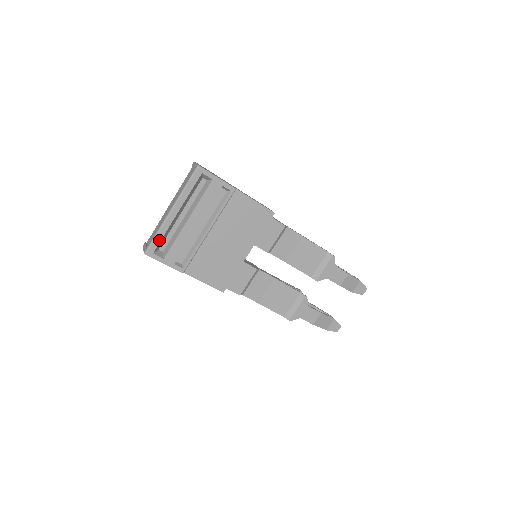
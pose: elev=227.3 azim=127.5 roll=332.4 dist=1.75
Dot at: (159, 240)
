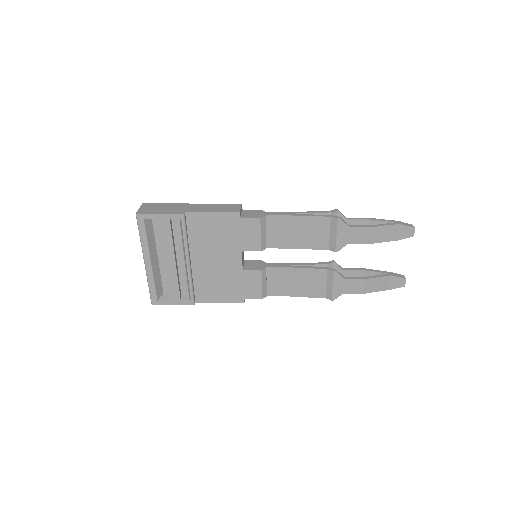
Dot at: (154, 289)
